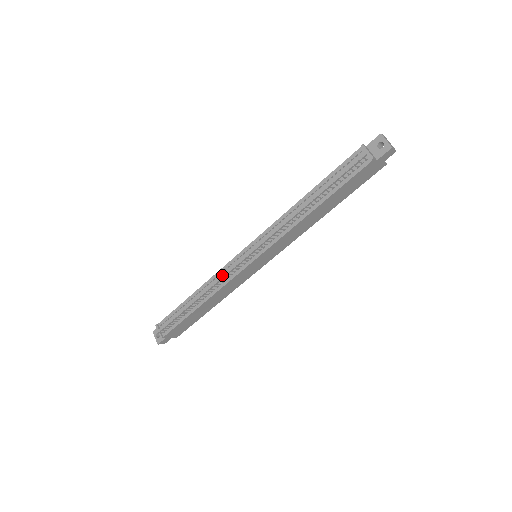
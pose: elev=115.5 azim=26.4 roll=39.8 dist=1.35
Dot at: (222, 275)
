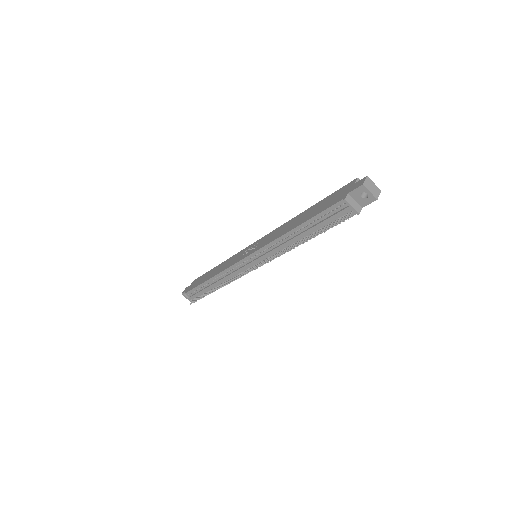
Dot at: (231, 275)
